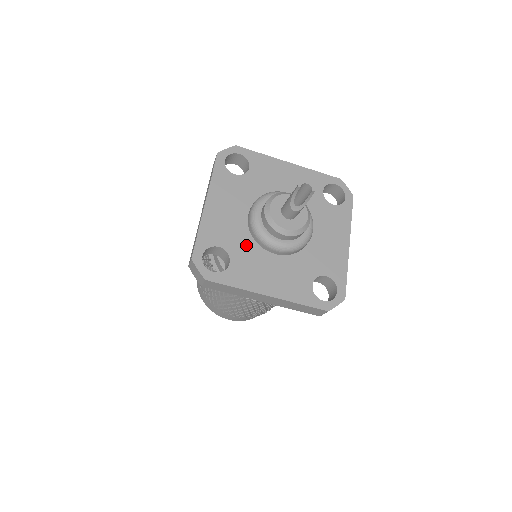
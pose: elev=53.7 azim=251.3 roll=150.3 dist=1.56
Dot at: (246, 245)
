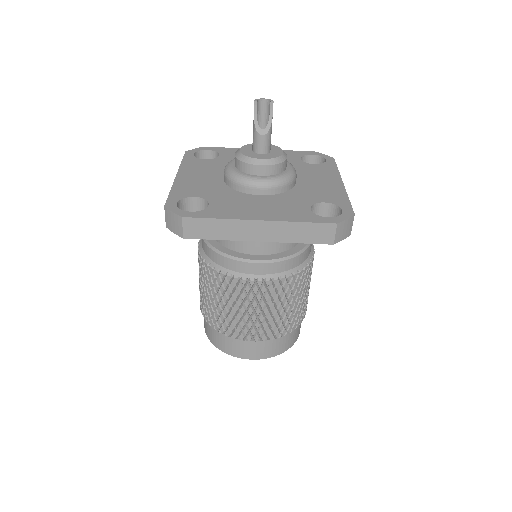
Dot at: (225, 193)
